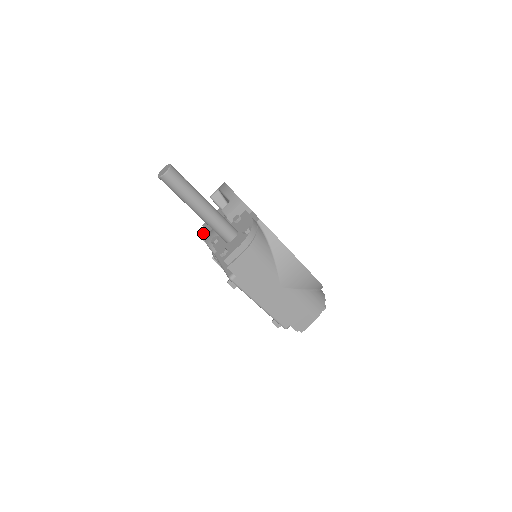
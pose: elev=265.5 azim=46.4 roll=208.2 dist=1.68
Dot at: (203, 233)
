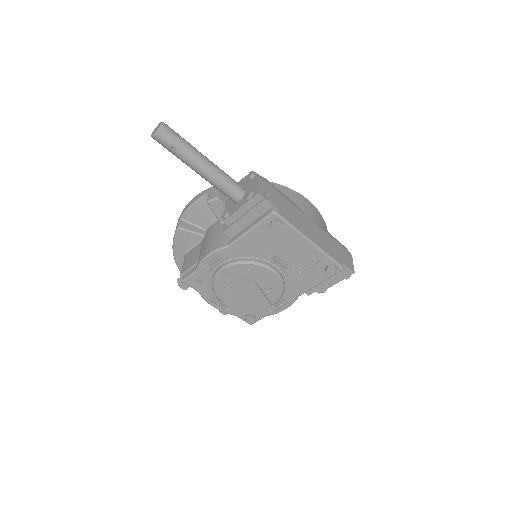
Dot at: (190, 273)
